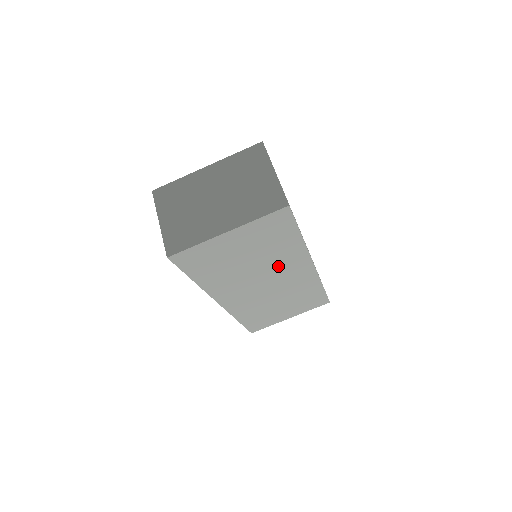
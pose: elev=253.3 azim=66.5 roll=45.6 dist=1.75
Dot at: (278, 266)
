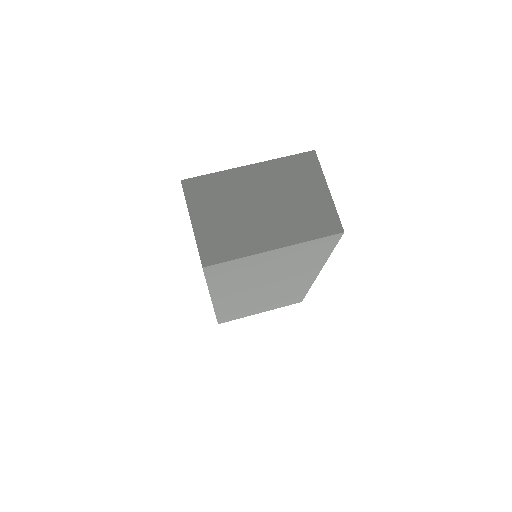
Dot at: (289, 276)
